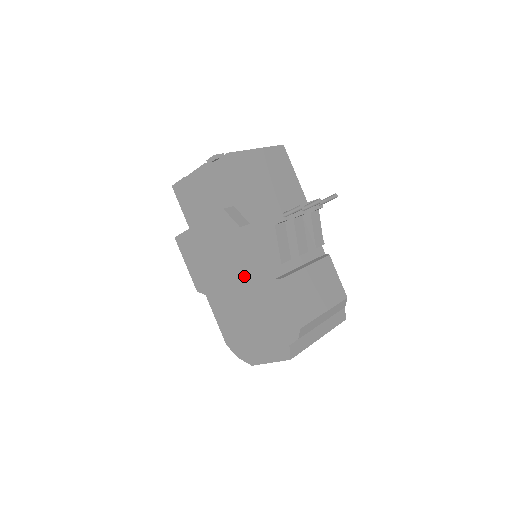
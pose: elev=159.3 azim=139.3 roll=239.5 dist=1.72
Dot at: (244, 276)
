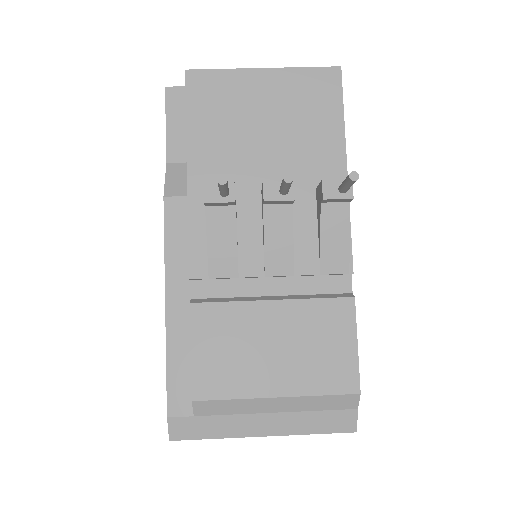
Dot at: occluded
